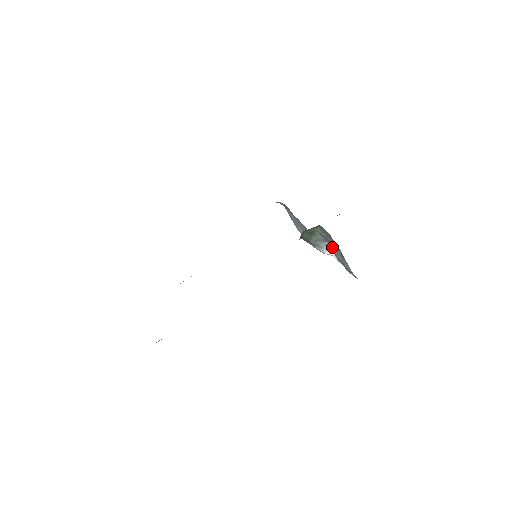
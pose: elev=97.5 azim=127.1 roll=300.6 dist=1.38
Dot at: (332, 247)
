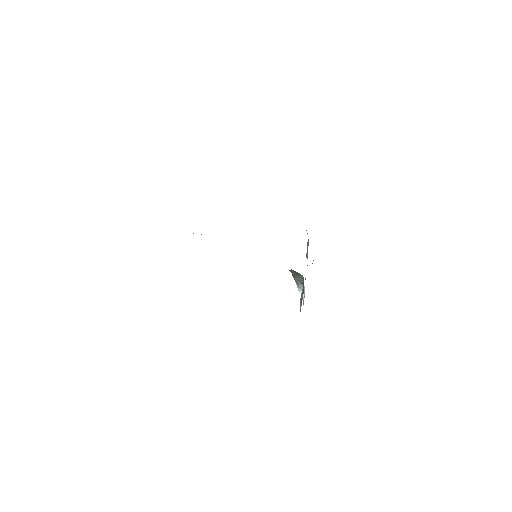
Dot at: (302, 294)
